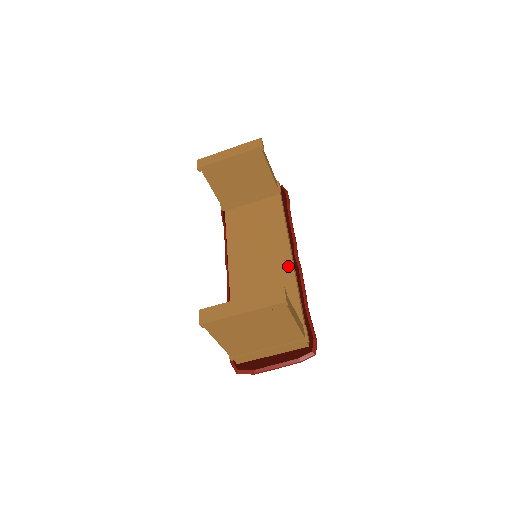
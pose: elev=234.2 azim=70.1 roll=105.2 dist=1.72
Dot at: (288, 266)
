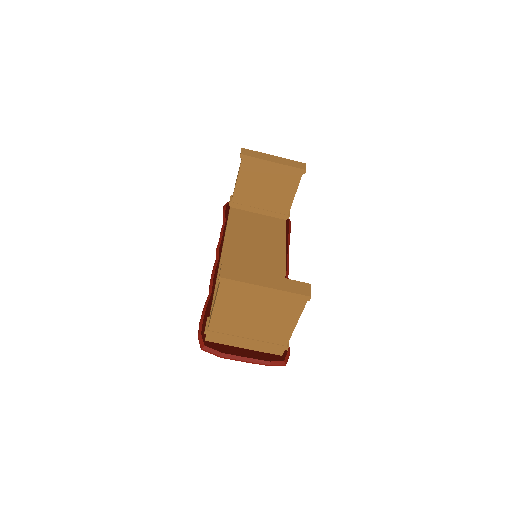
Dot at: occluded
